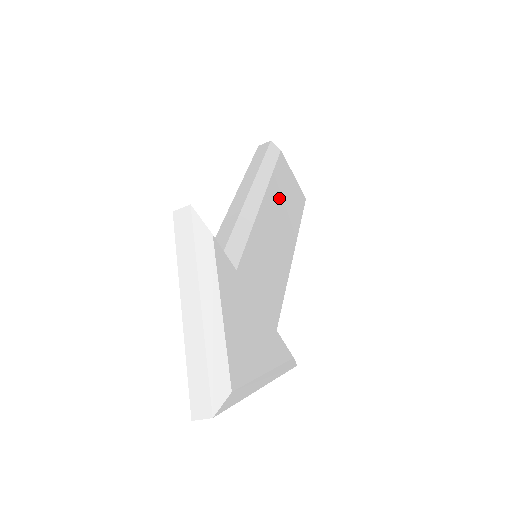
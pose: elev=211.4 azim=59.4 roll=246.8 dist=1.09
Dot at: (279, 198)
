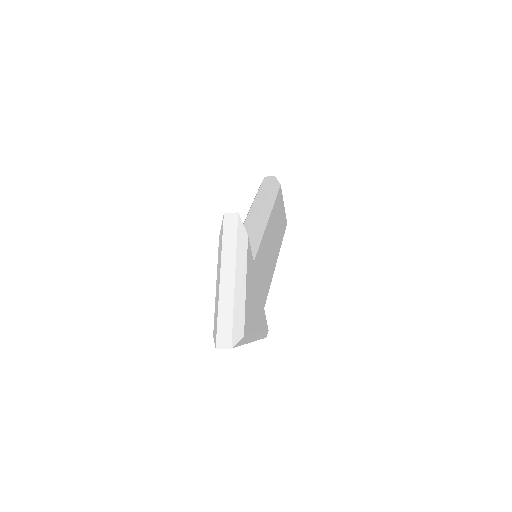
Dot at: (276, 219)
